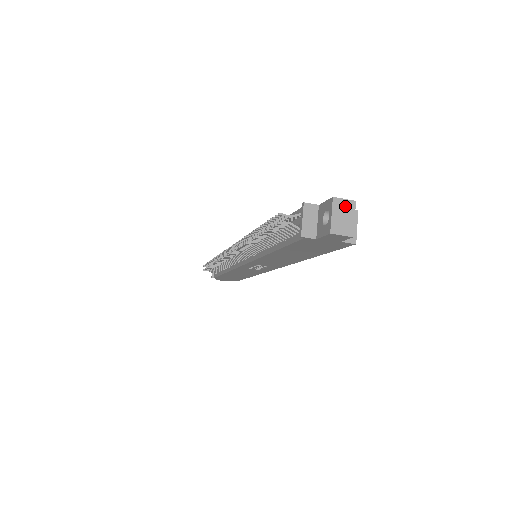
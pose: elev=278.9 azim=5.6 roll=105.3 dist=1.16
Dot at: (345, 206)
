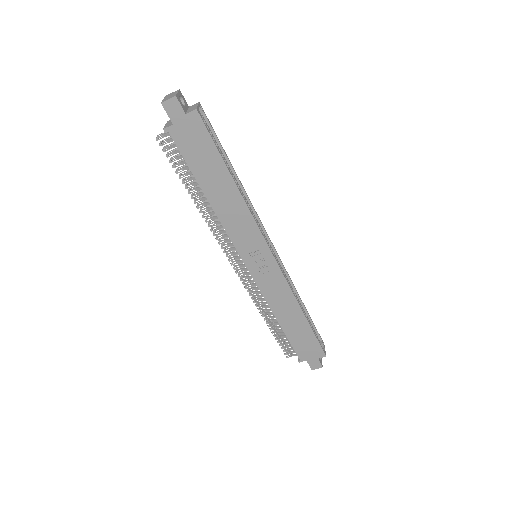
Dot at: (172, 94)
